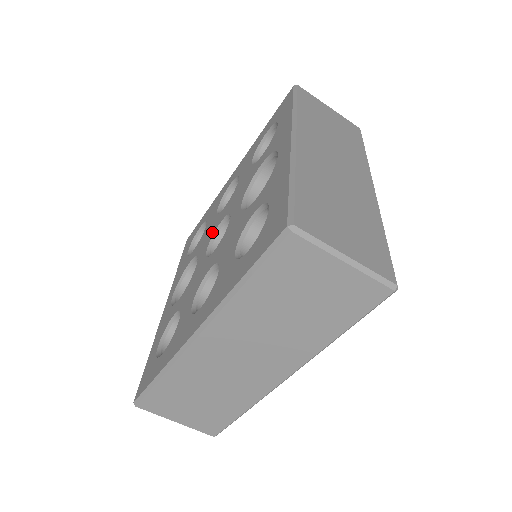
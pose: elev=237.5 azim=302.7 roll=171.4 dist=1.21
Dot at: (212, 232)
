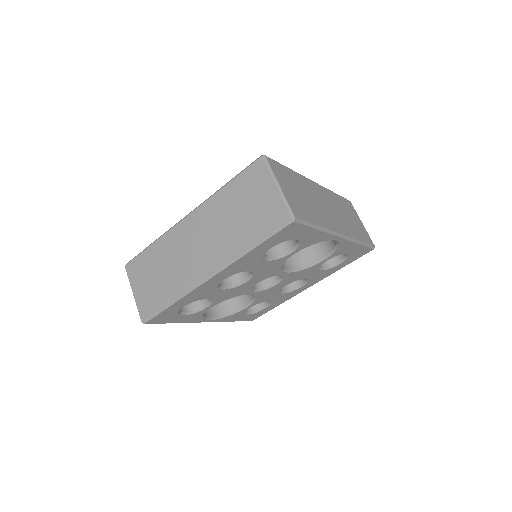
Dot at: occluded
